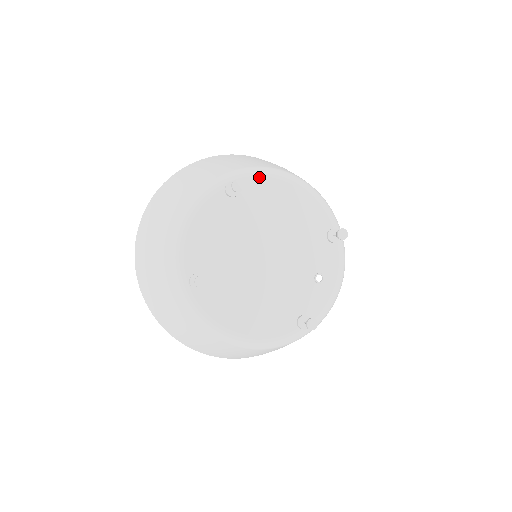
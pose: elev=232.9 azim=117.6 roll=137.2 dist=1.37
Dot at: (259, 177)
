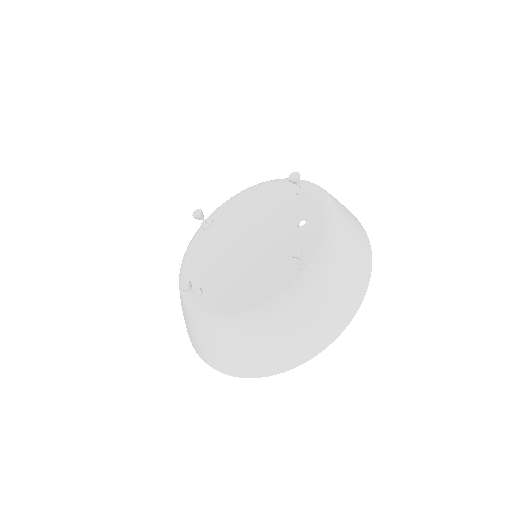
Dot at: (225, 204)
